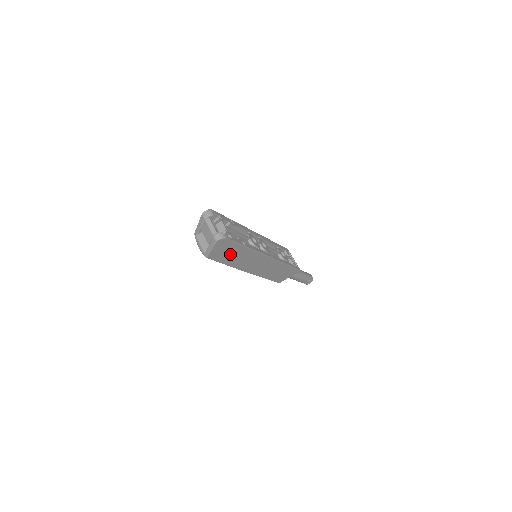
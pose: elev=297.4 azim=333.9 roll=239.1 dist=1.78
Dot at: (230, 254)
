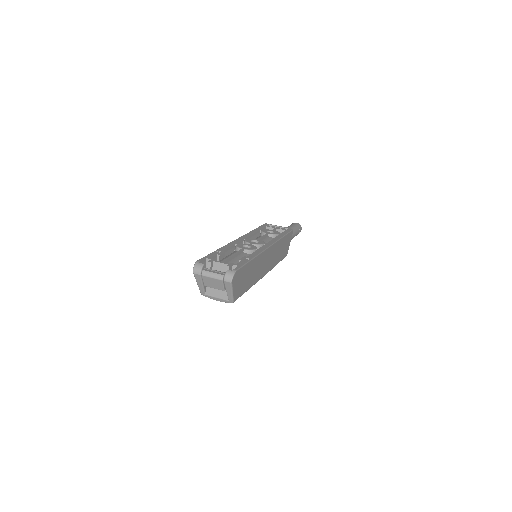
Dot at: (246, 279)
